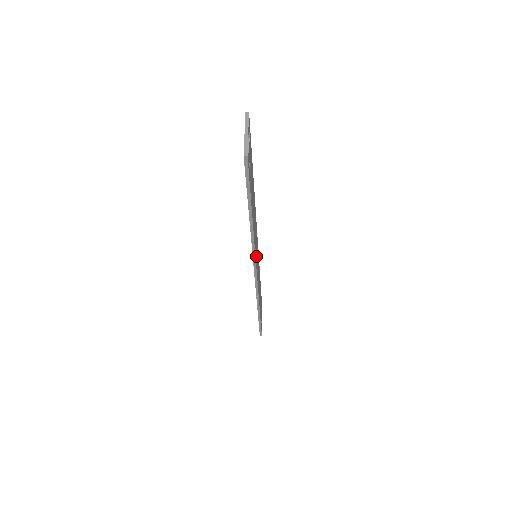
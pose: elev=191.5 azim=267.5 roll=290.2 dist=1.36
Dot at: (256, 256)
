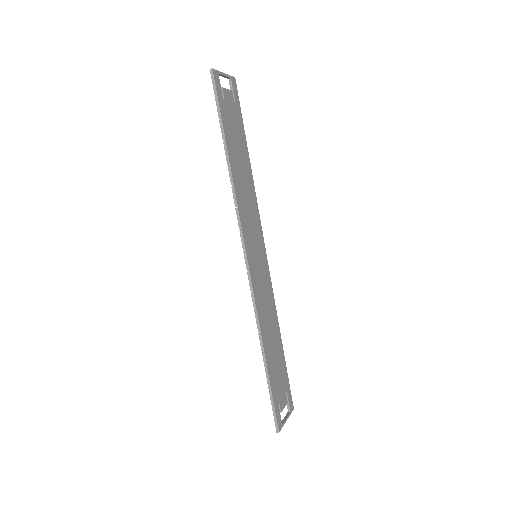
Dot at: (249, 240)
